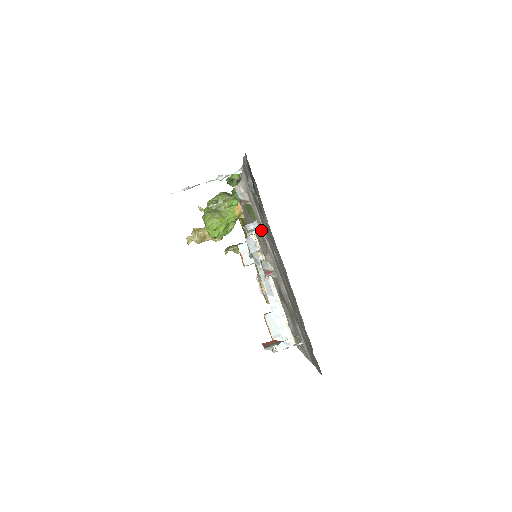
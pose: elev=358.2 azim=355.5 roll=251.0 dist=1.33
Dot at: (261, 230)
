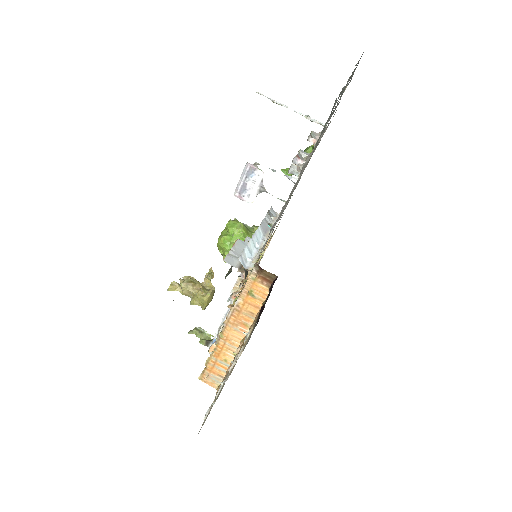
Dot at: occluded
